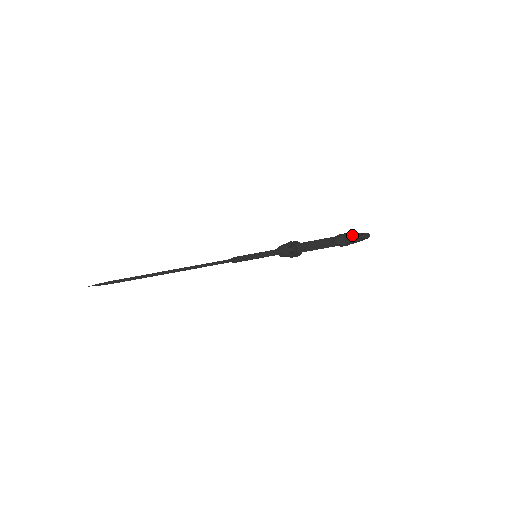
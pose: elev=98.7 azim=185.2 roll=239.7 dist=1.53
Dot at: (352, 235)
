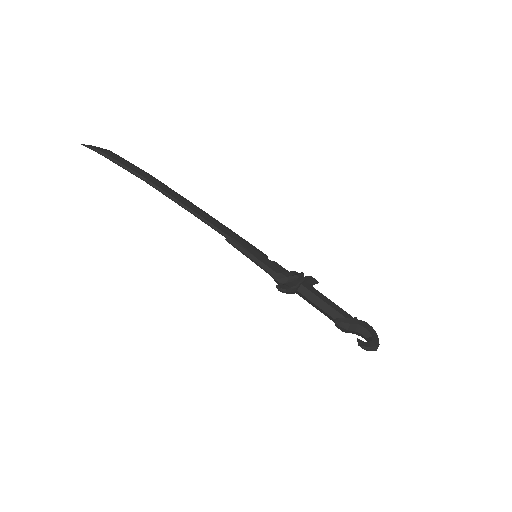
Dot at: (362, 329)
